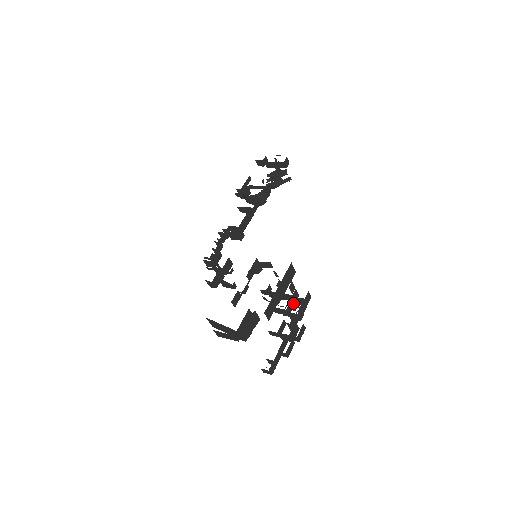
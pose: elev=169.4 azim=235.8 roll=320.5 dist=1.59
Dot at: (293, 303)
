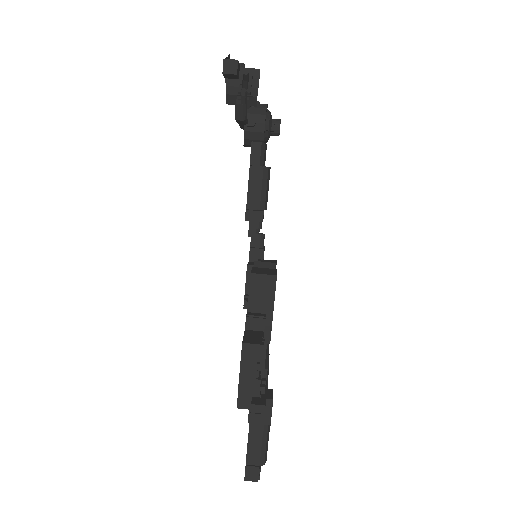
Dot at: occluded
